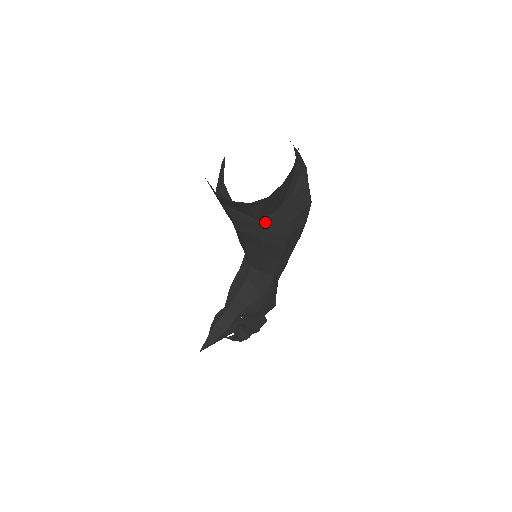
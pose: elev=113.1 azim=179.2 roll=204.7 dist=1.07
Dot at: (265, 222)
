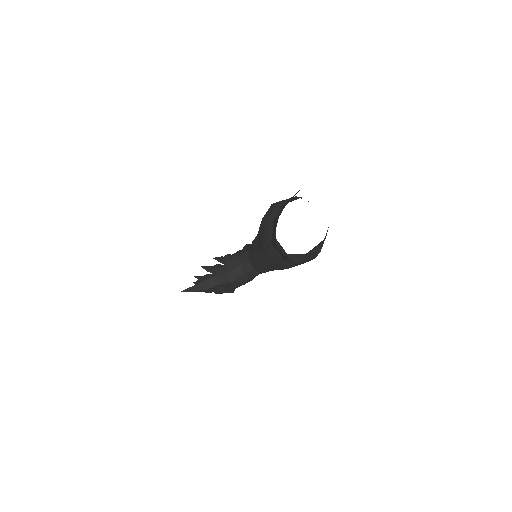
Dot at: occluded
